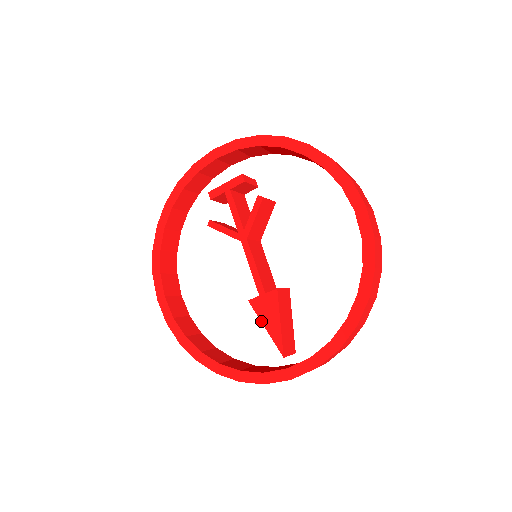
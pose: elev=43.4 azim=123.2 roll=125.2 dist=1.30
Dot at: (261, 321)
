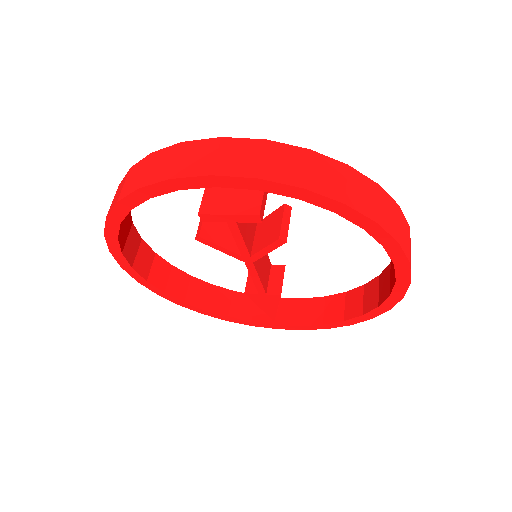
Dot at: (257, 305)
